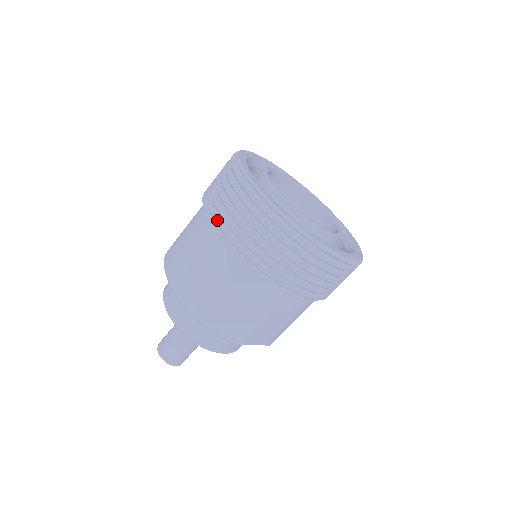
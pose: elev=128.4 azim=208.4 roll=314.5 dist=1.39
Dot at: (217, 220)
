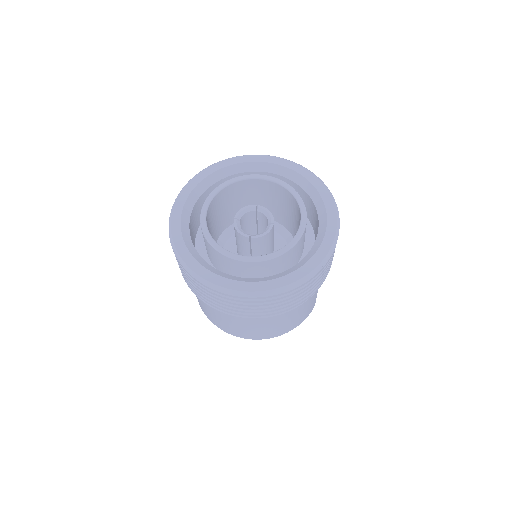
Dot at: (241, 315)
